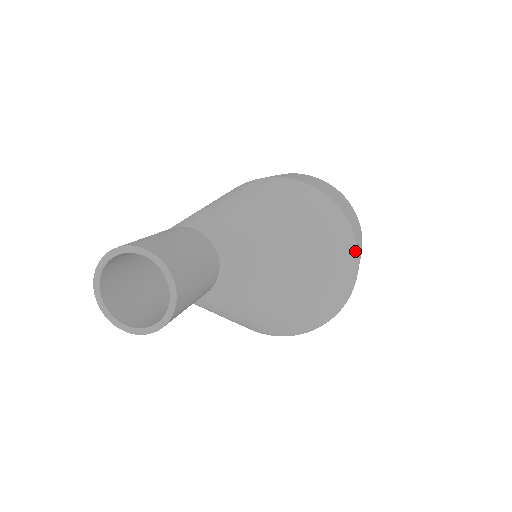
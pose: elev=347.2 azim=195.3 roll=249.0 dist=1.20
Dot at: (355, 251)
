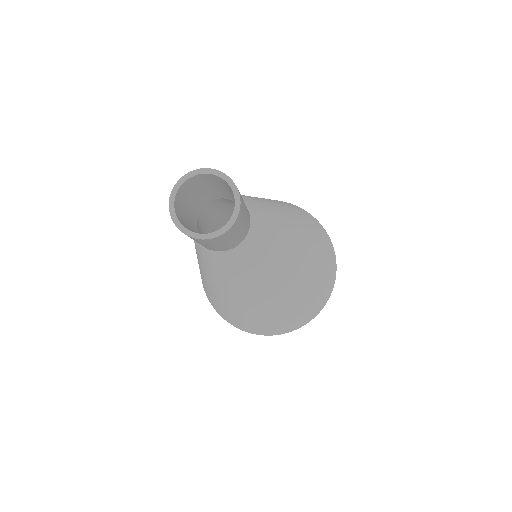
Dot at: (334, 278)
